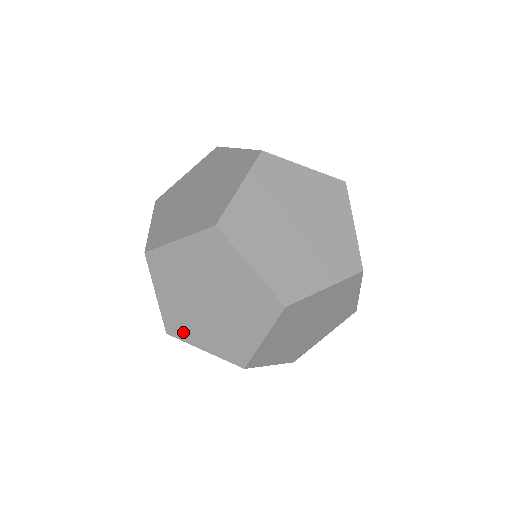
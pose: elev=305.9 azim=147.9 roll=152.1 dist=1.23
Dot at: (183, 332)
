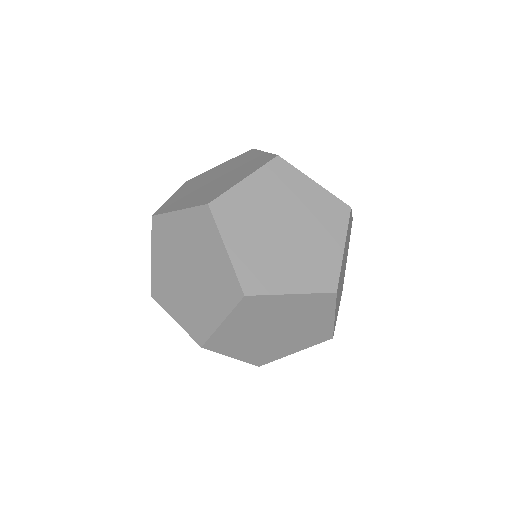
Dot at: (271, 357)
